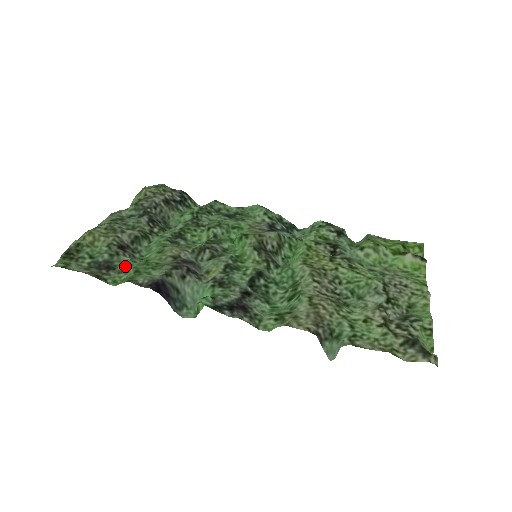
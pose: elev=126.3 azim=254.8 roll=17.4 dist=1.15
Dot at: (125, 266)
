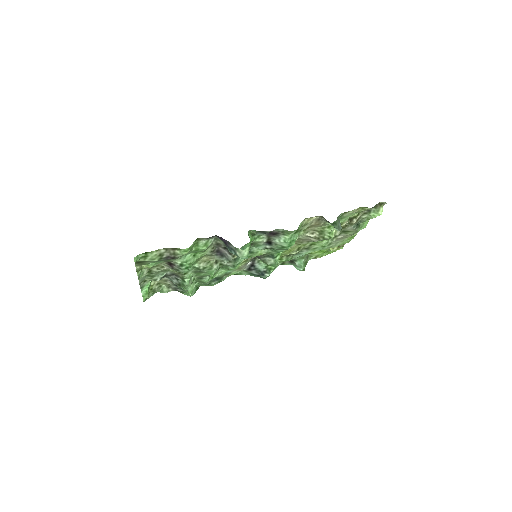
Dot at: (183, 255)
